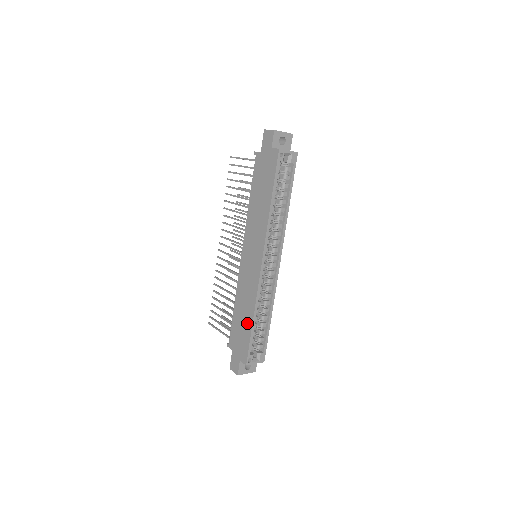
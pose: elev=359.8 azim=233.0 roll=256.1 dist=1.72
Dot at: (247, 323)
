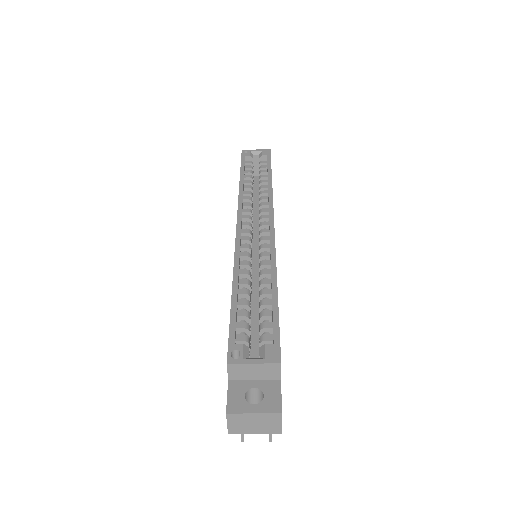
Dot at: occluded
